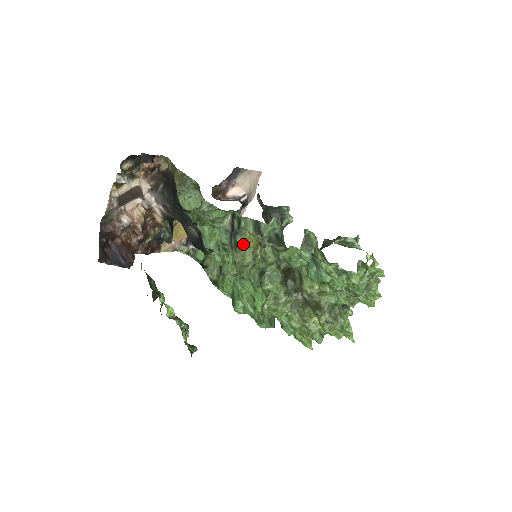
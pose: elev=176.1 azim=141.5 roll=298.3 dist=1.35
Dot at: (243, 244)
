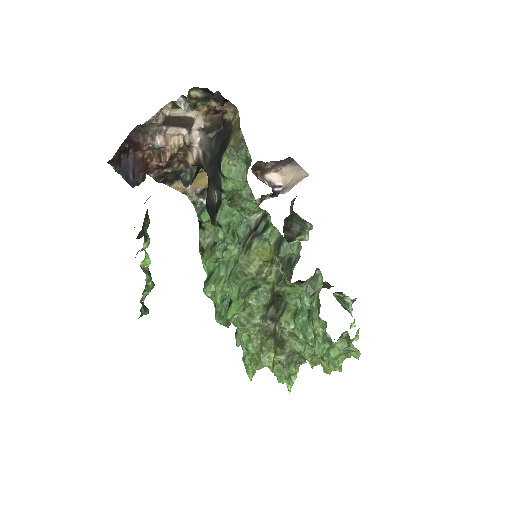
Dot at: (256, 251)
